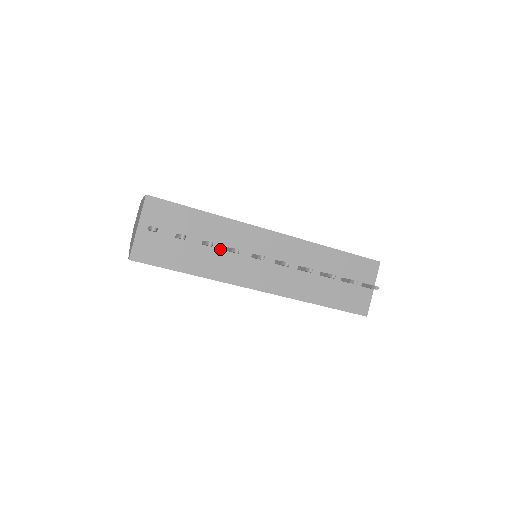
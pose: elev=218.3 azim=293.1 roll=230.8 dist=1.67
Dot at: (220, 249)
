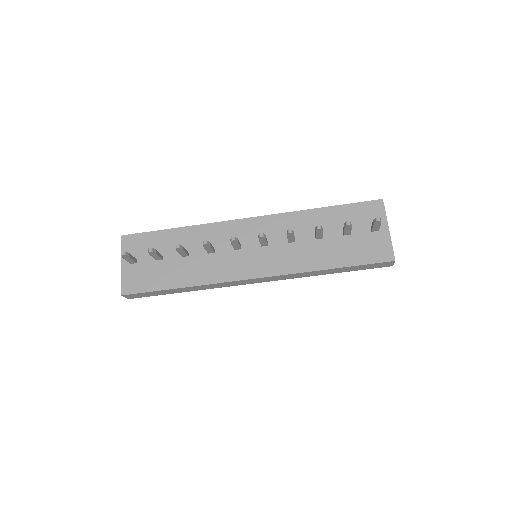
Dot at: (201, 254)
